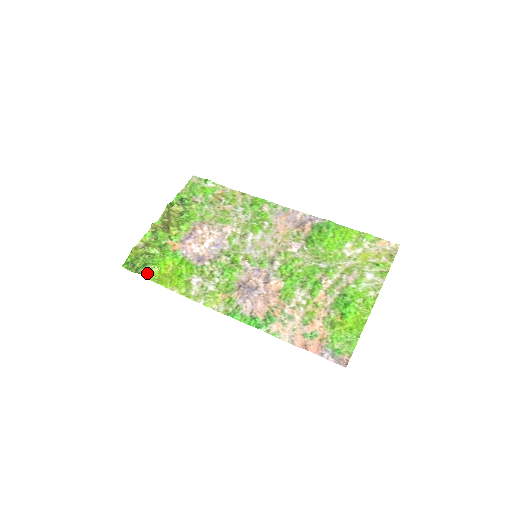
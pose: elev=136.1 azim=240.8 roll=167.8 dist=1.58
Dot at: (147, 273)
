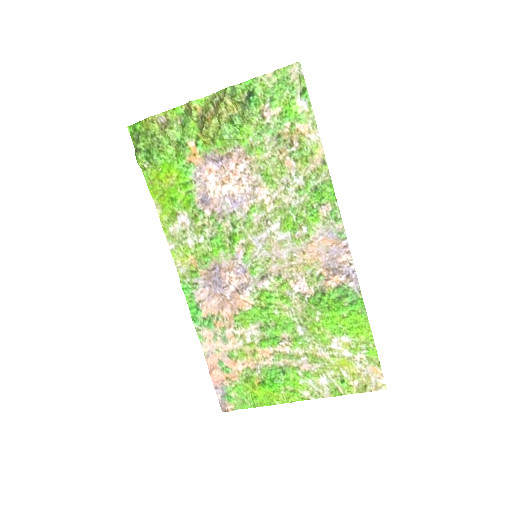
Dot at: (145, 164)
